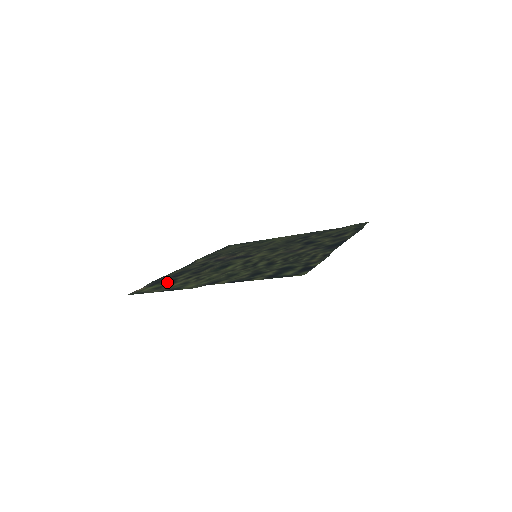
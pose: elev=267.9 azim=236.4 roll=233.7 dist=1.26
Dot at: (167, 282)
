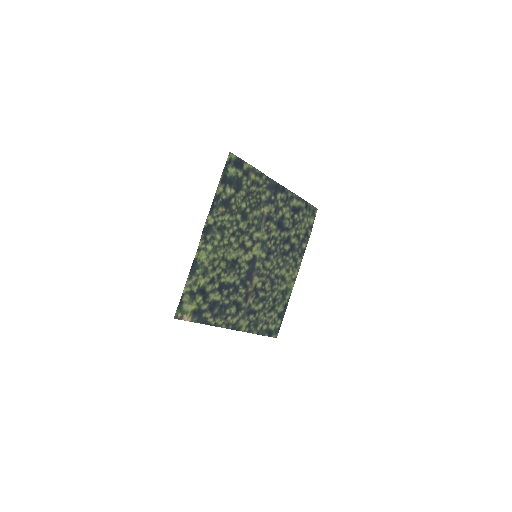
Dot at: (201, 299)
